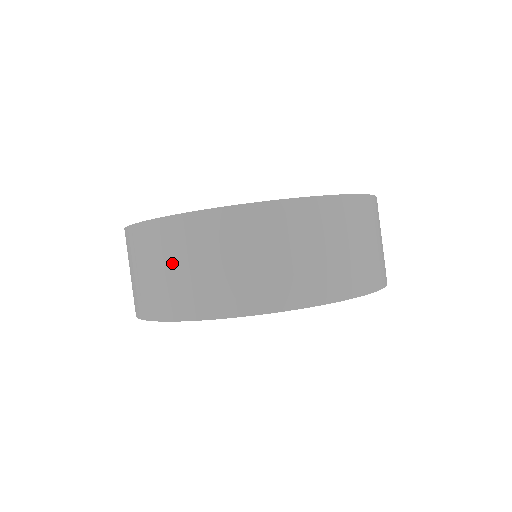
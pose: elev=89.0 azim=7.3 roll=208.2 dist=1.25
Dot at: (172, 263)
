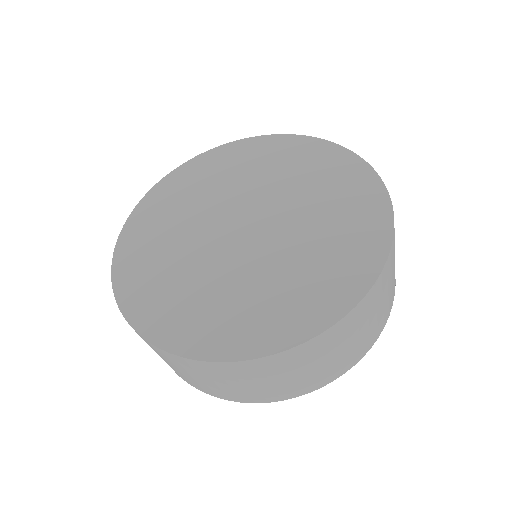
Dot at: occluded
